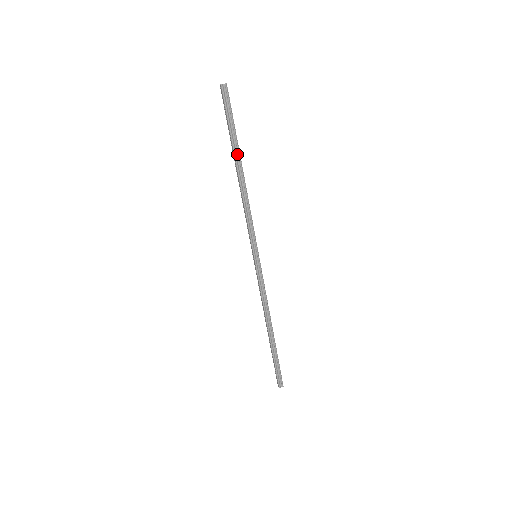
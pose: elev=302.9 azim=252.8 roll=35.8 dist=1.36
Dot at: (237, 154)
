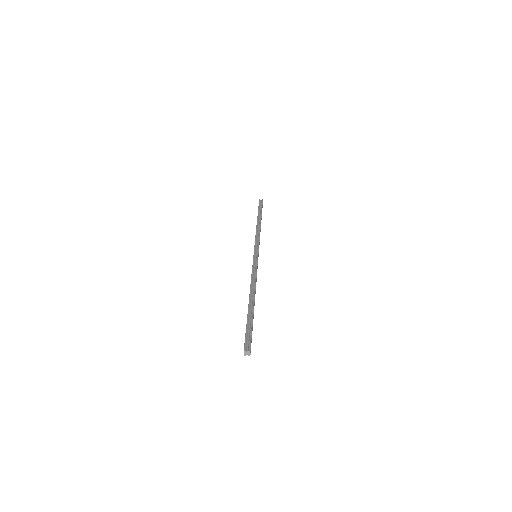
Dot at: (259, 217)
